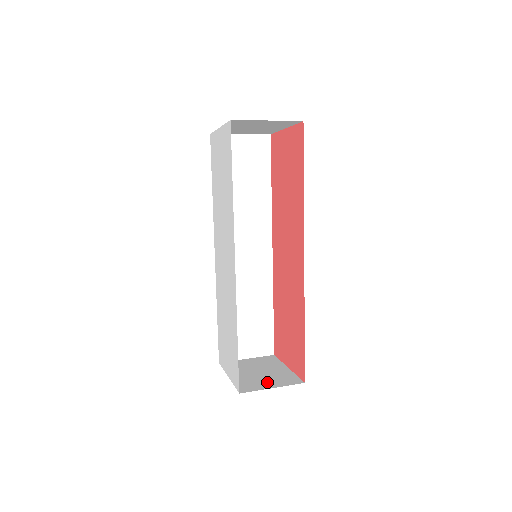
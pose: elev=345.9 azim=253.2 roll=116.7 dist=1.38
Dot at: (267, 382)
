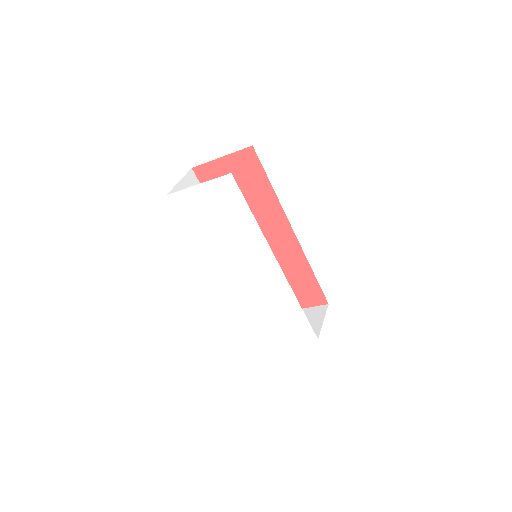
Dot at: (313, 323)
